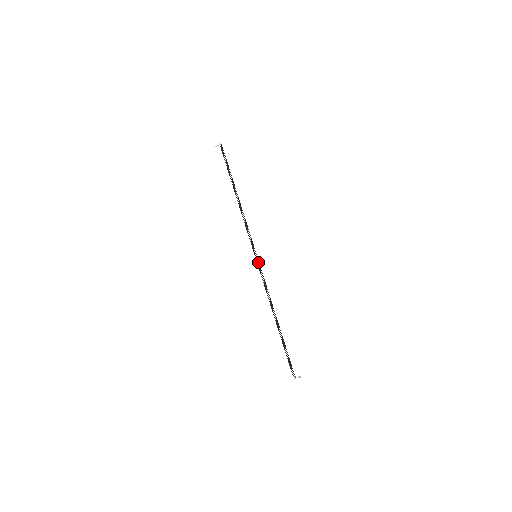
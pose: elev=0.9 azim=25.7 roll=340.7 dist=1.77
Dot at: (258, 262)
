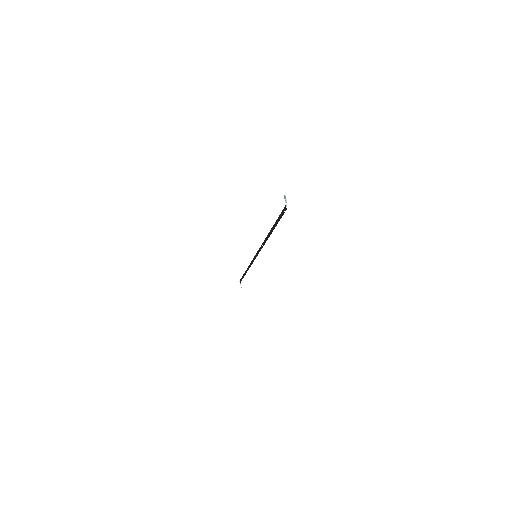
Dot at: (255, 258)
